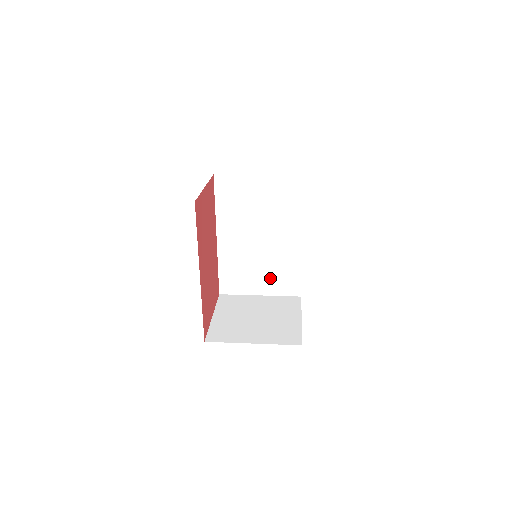
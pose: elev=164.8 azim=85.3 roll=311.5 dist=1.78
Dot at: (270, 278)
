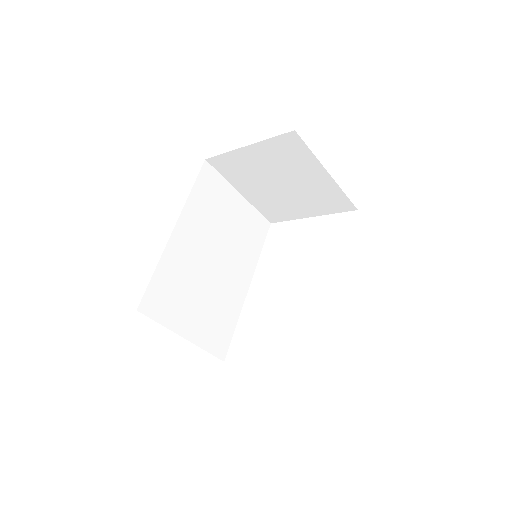
Dot at: (204, 318)
